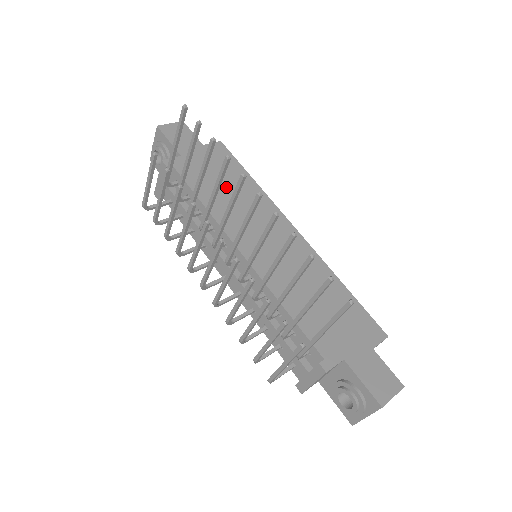
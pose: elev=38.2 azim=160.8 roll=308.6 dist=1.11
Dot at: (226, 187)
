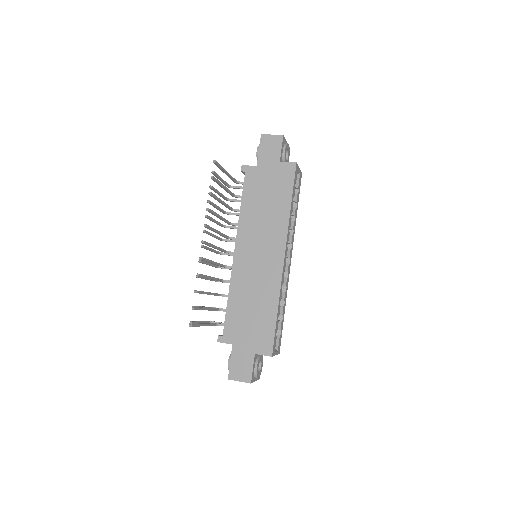
Dot at: (265, 203)
